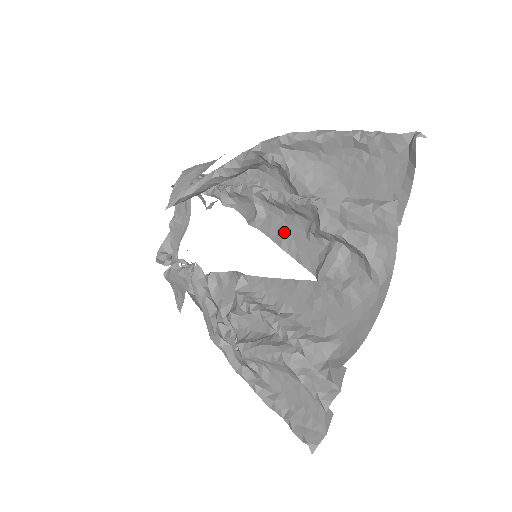
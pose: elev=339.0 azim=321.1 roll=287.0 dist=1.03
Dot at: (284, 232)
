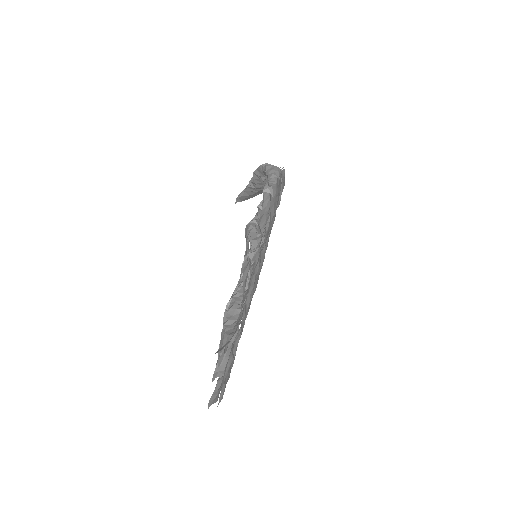
Dot at: occluded
